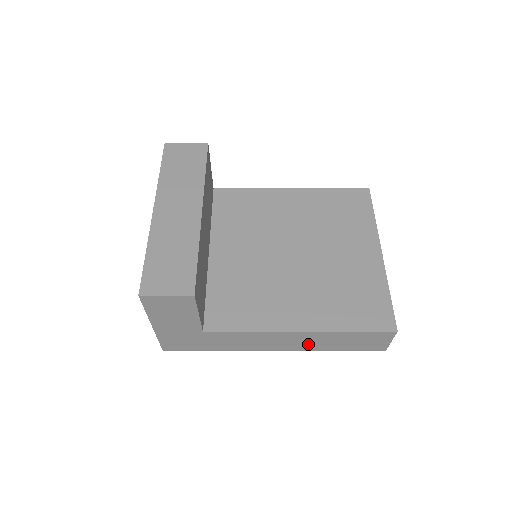
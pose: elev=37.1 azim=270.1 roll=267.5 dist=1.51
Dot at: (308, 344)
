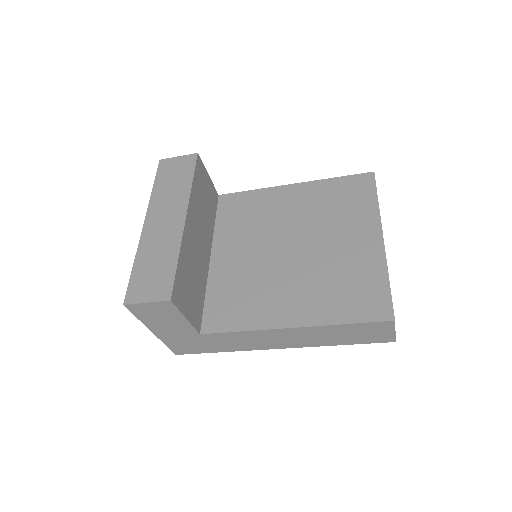
Dot at: (308, 340)
